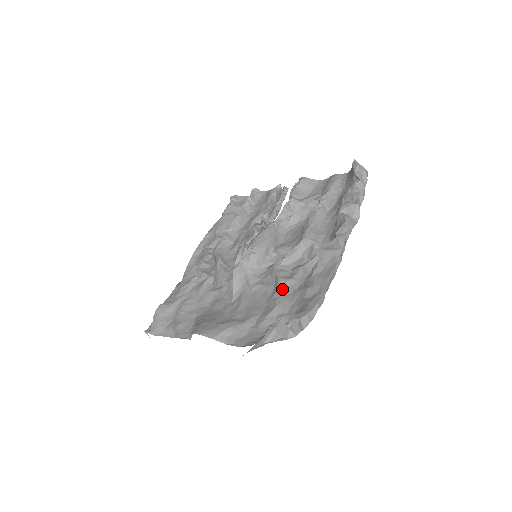
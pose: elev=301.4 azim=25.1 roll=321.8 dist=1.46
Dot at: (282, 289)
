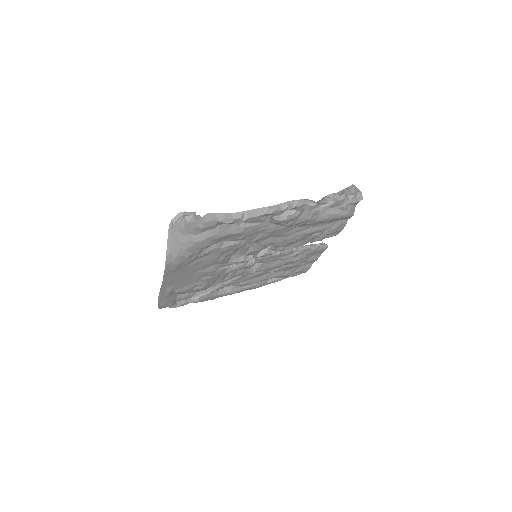
Dot at: occluded
